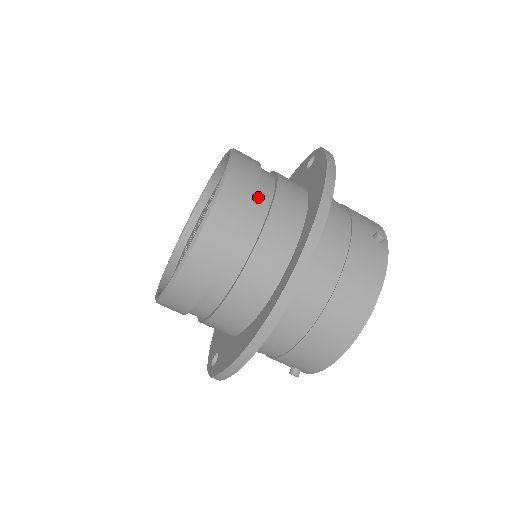
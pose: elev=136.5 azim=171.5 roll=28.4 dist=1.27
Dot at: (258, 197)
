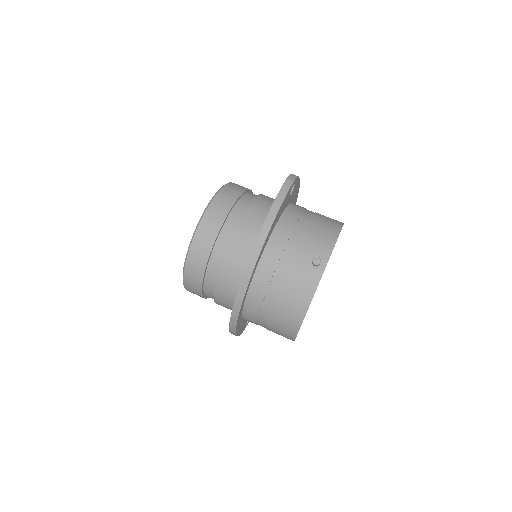
Dot at: (221, 239)
